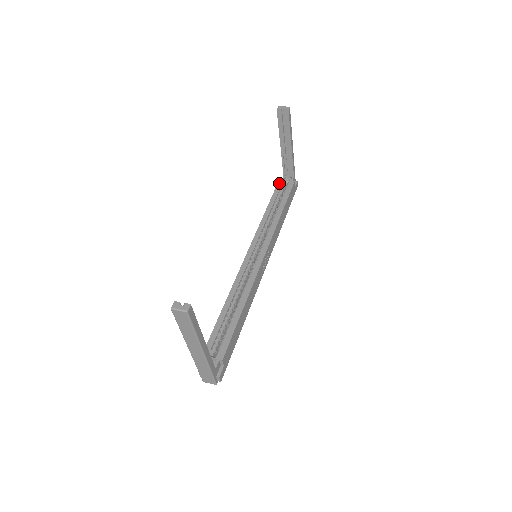
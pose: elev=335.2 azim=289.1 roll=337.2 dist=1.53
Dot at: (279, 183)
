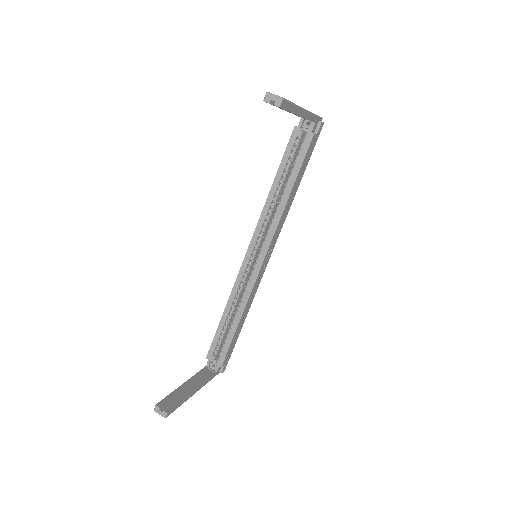
Dot at: (293, 134)
